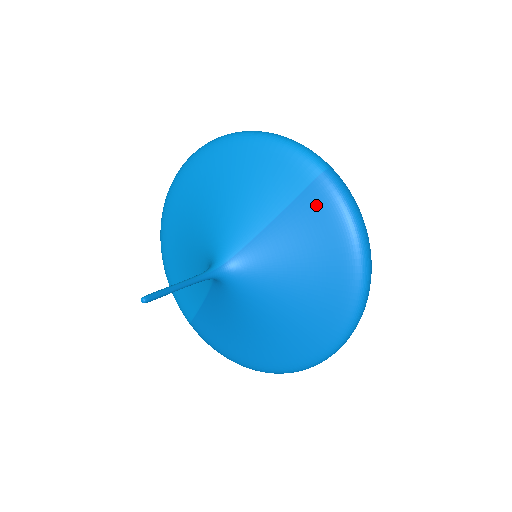
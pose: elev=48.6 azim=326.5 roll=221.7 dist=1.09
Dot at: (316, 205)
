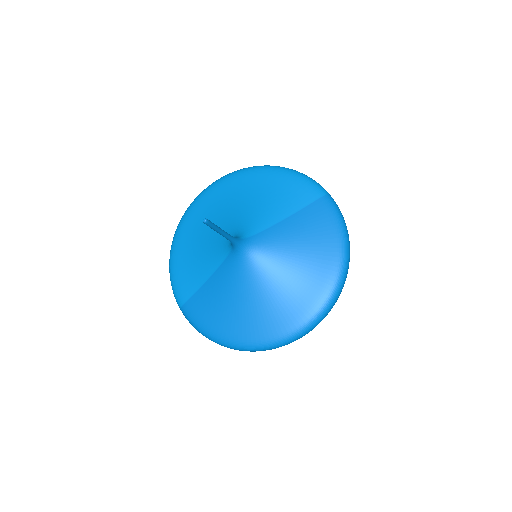
Dot at: (319, 213)
